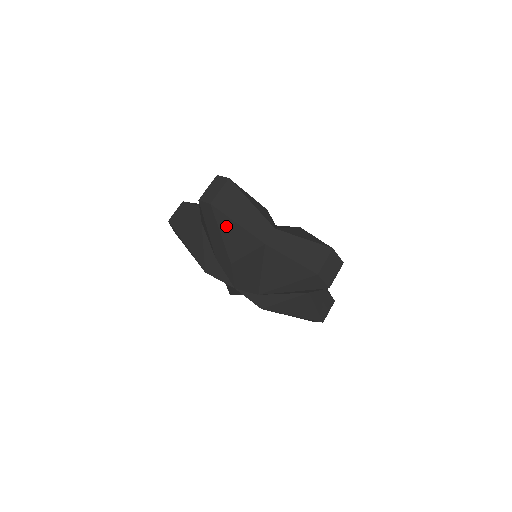
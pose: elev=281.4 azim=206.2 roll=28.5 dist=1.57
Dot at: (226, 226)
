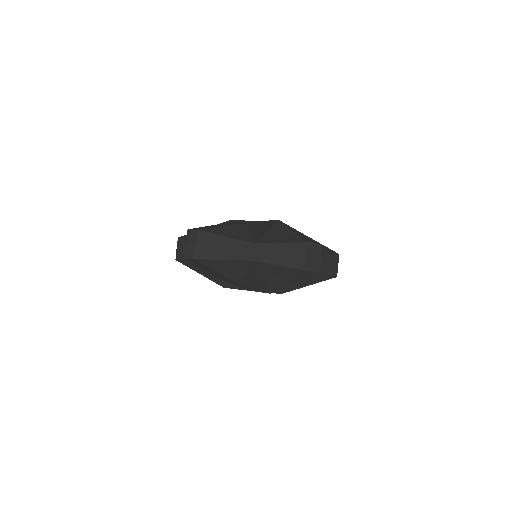
Dot at: (216, 265)
